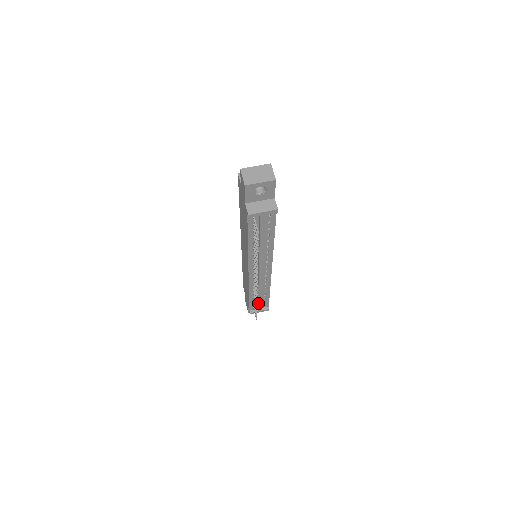
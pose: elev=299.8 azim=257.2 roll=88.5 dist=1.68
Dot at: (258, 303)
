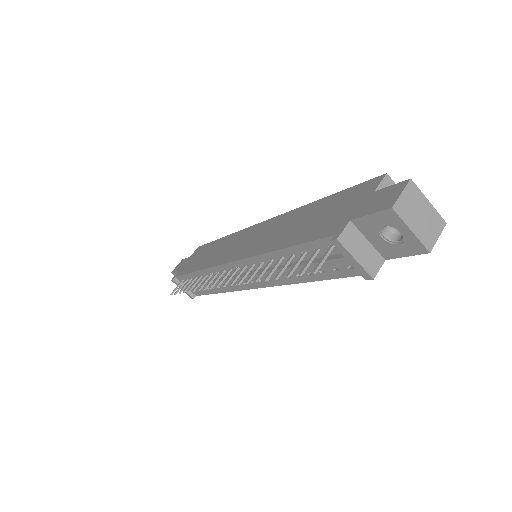
Dot at: occluded
